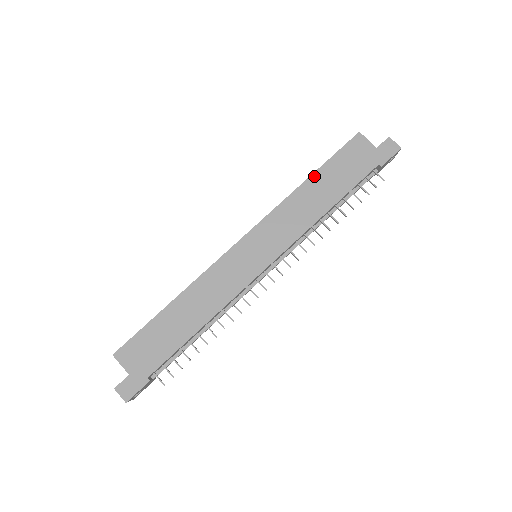
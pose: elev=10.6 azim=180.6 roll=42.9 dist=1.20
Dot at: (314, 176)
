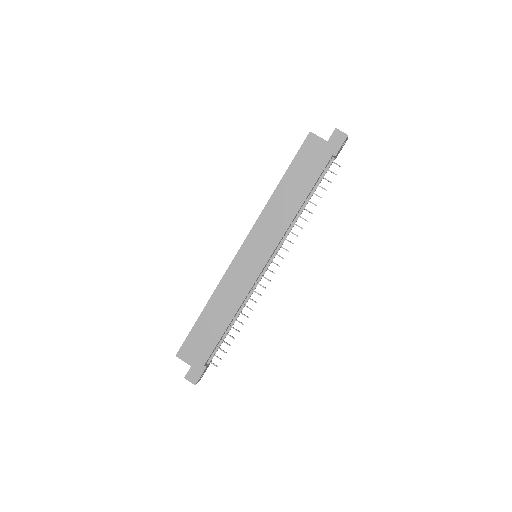
Dot at: (283, 181)
